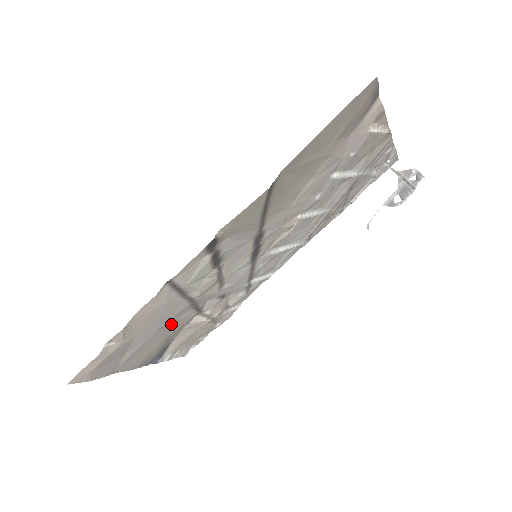
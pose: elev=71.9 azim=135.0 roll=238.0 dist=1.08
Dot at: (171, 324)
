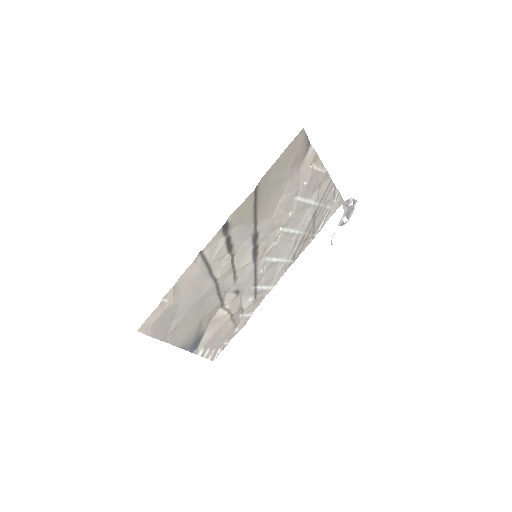
Dot at: (203, 304)
